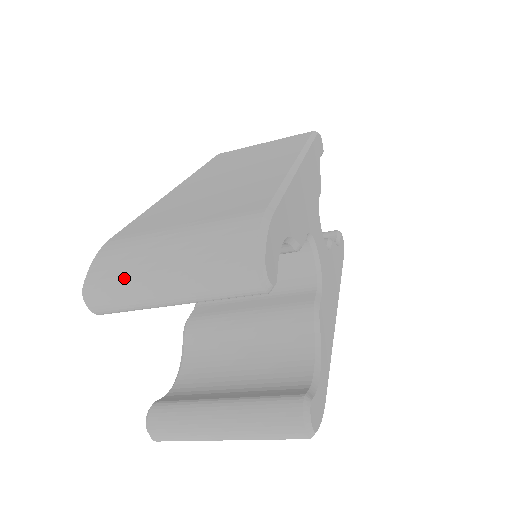
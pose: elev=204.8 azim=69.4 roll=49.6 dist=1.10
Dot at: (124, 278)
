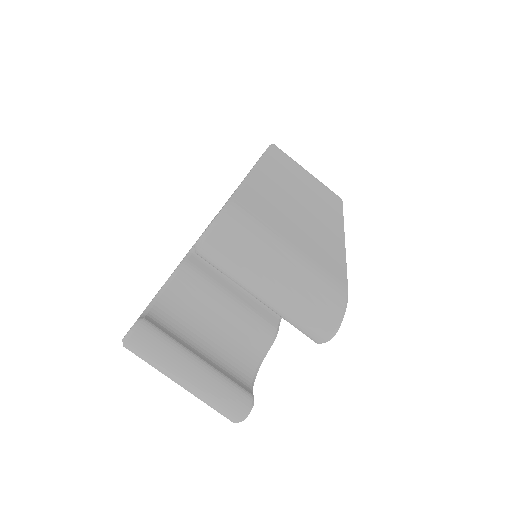
Dot at: (247, 256)
